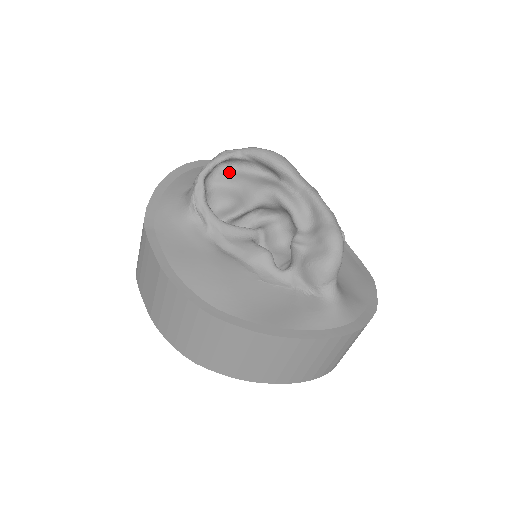
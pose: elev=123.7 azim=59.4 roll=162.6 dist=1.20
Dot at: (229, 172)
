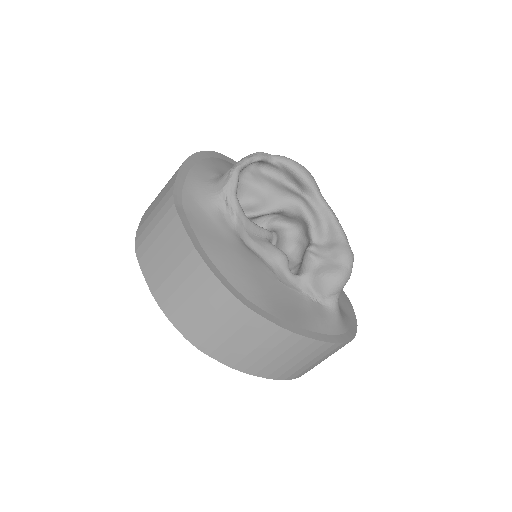
Dot at: (256, 172)
